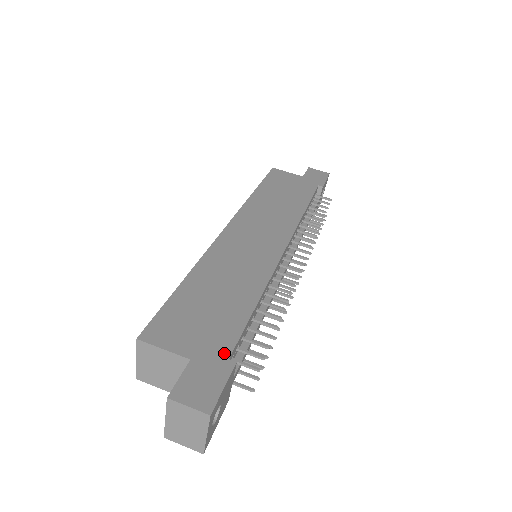
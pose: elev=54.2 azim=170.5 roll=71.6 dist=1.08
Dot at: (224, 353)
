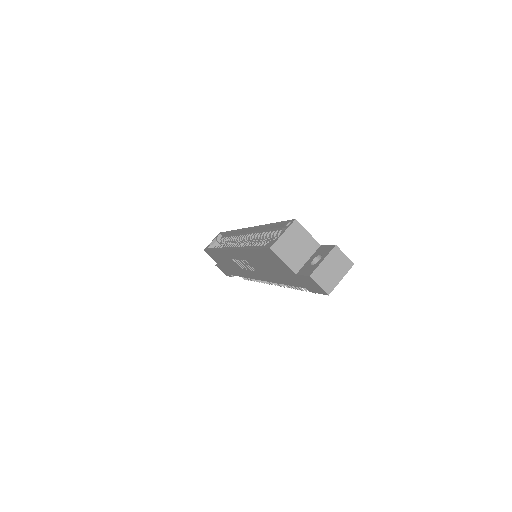
Dot at: occluded
